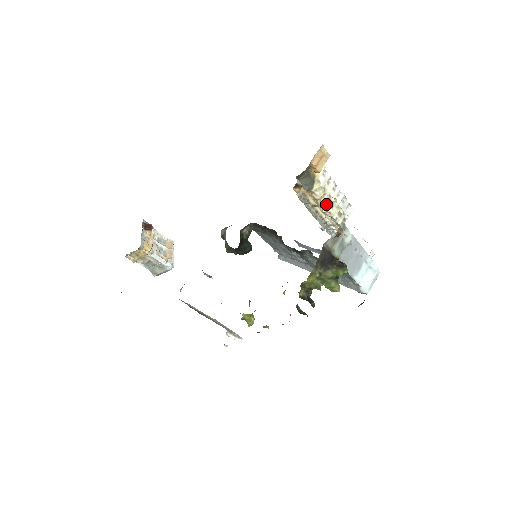
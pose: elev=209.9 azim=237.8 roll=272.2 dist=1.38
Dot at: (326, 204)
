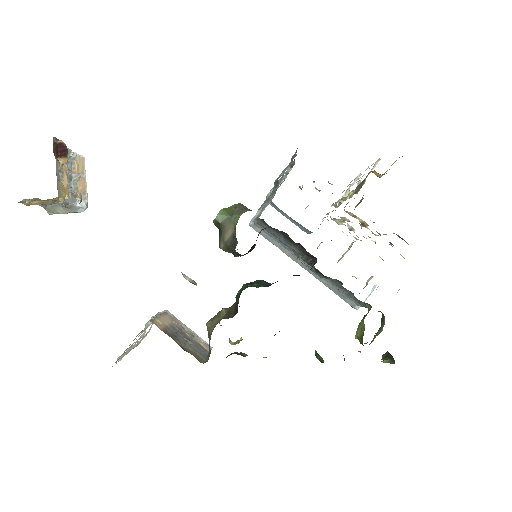
Dot at: occluded
